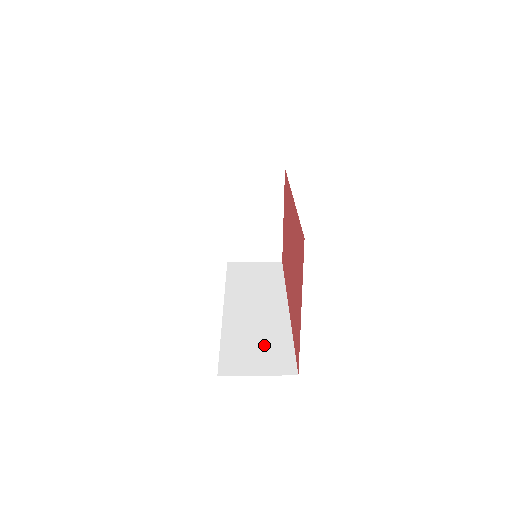
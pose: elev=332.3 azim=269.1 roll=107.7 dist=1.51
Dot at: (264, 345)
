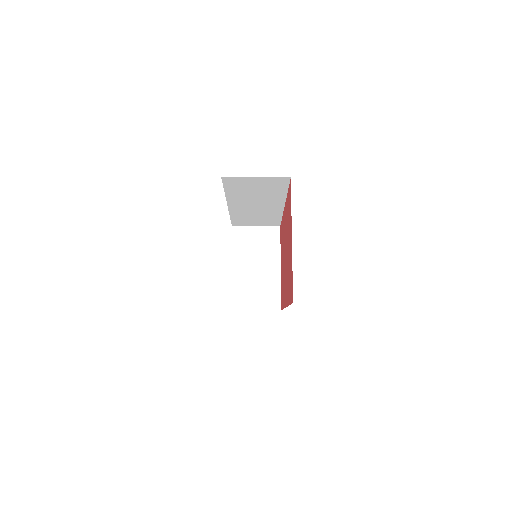
Dot at: occluded
